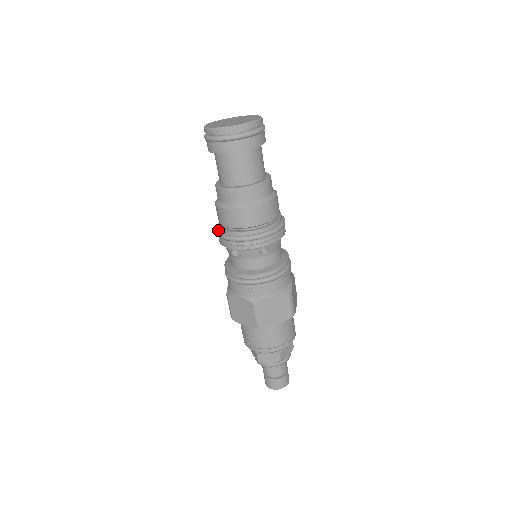
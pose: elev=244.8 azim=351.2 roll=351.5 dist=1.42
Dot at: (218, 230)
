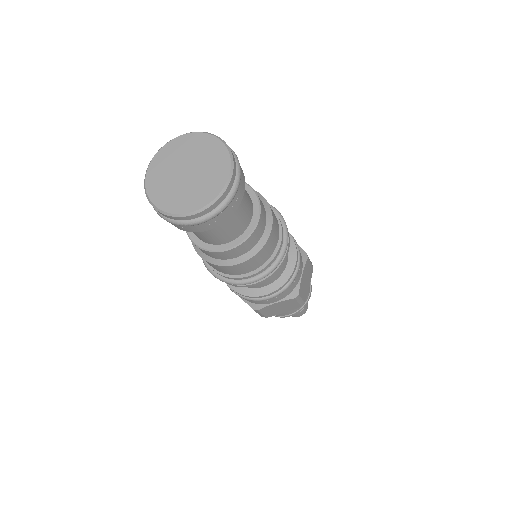
Dot at: (225, 279)
